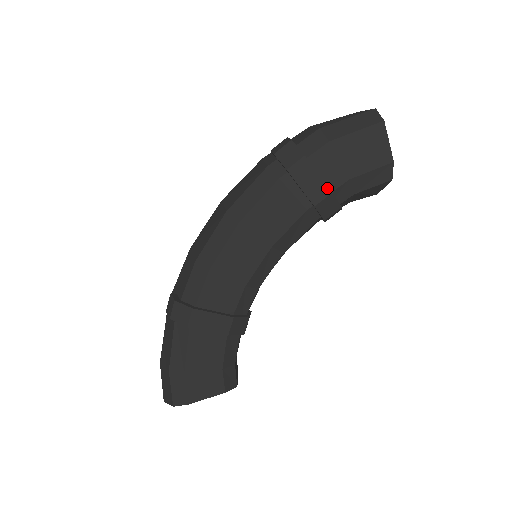
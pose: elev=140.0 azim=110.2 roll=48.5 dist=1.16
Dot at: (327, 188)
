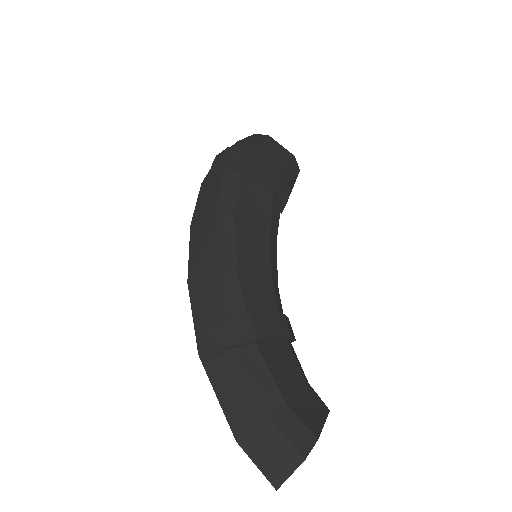
Dot at: (277, 171)
